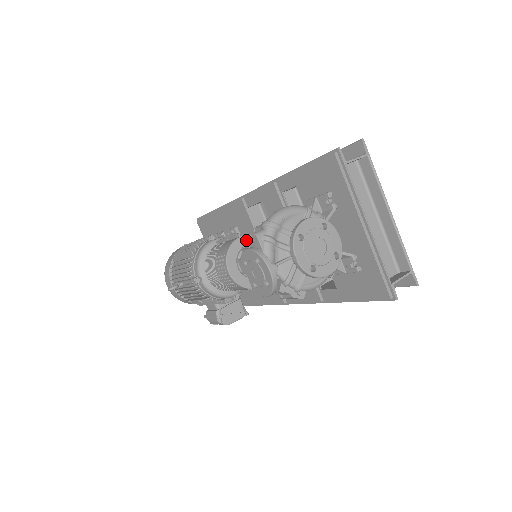
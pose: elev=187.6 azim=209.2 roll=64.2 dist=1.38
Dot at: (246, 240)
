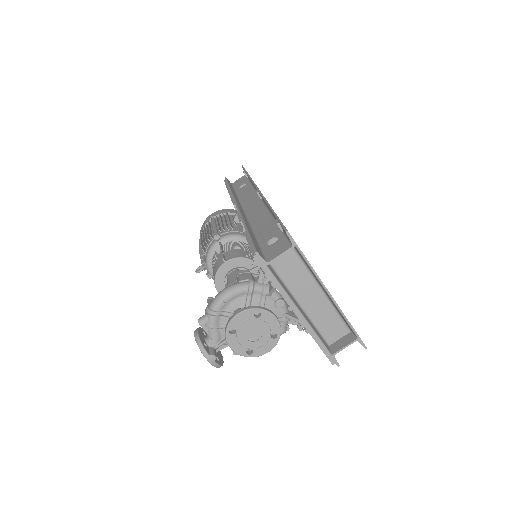
Dot at: (231, 263)
